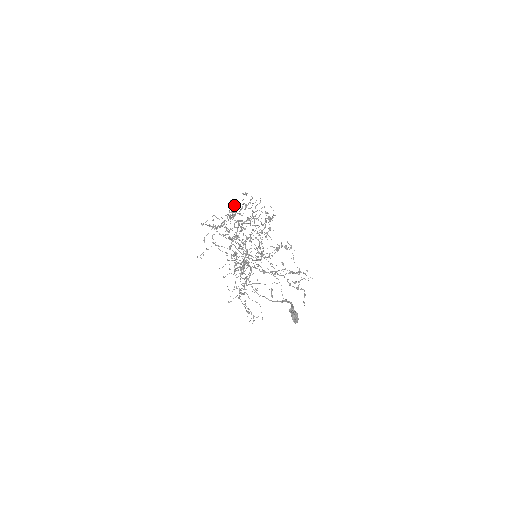
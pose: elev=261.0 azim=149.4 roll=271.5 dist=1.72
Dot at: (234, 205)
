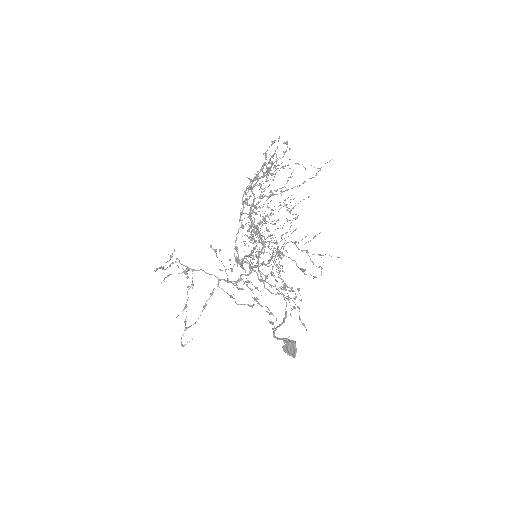
Dot at: (283, 151)
